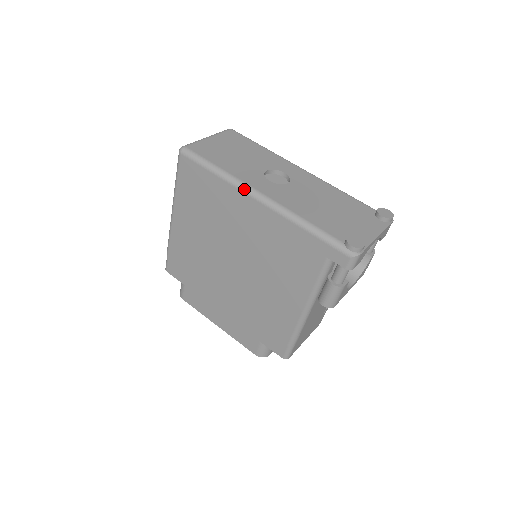
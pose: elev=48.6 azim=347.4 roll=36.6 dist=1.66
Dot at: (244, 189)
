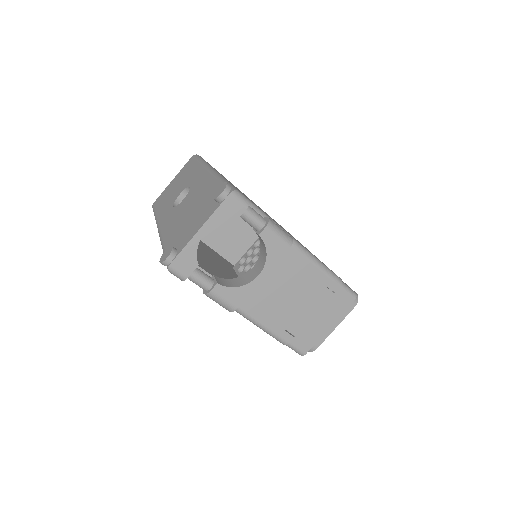
Dot at: occluded
